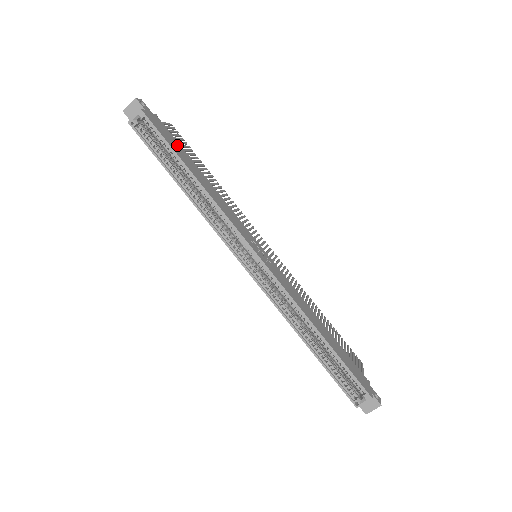
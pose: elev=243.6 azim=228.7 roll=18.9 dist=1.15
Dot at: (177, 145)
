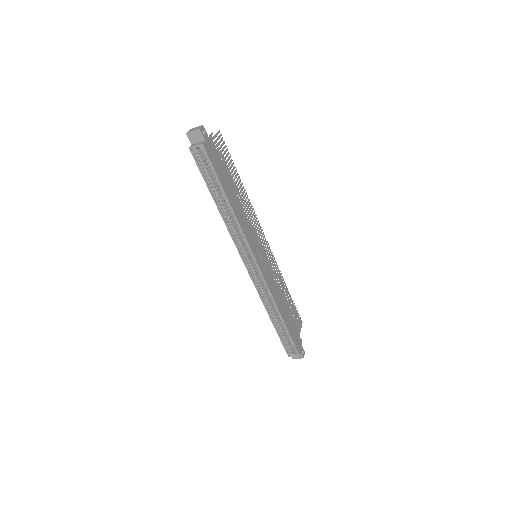
Dot at: (222, 169)
